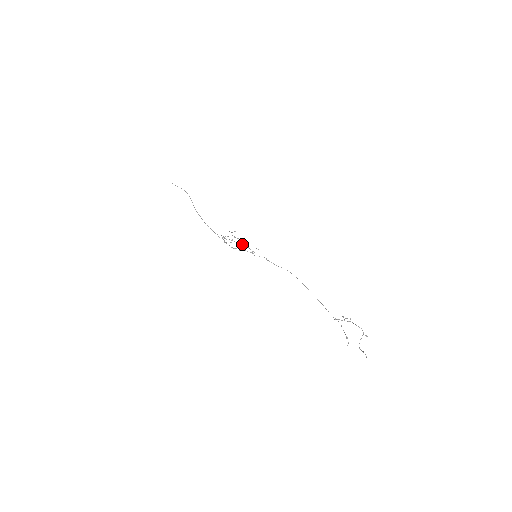
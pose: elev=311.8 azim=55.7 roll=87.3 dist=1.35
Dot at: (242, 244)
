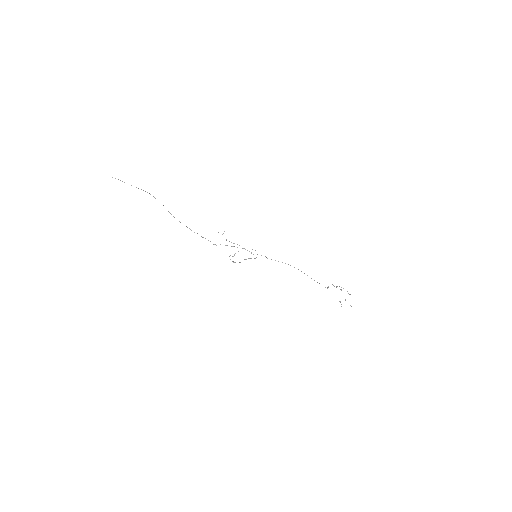
Dot at: occluded
